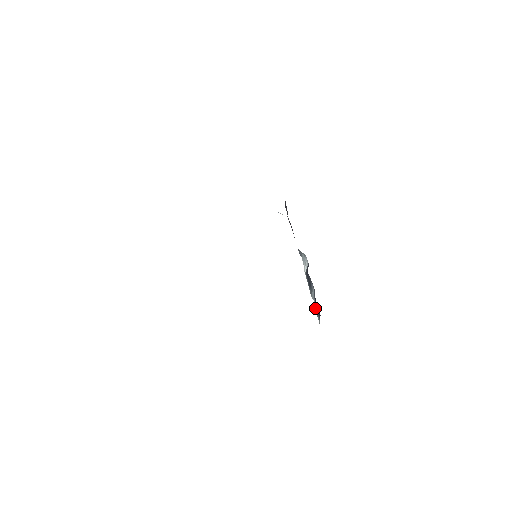
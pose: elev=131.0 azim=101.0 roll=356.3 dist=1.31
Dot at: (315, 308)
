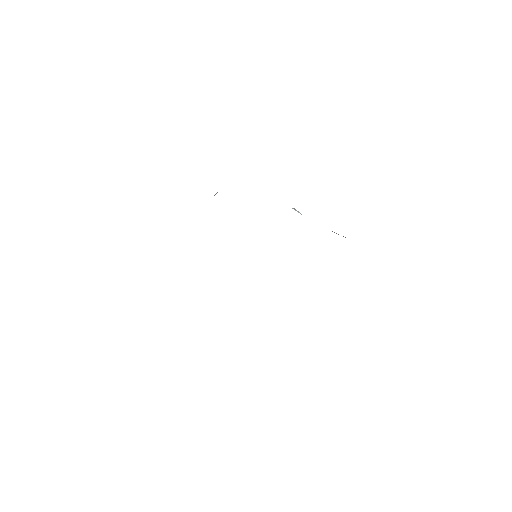
Dot at: occluded
